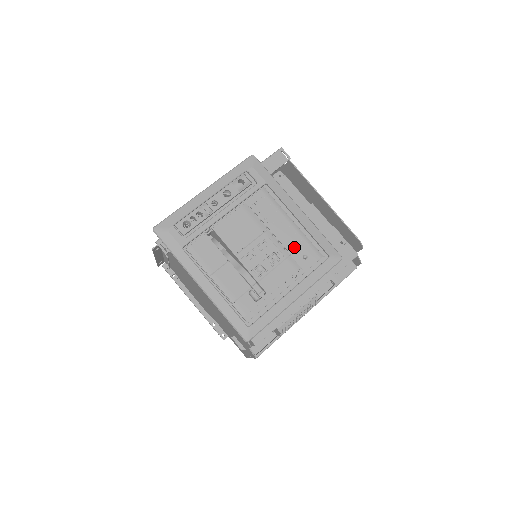
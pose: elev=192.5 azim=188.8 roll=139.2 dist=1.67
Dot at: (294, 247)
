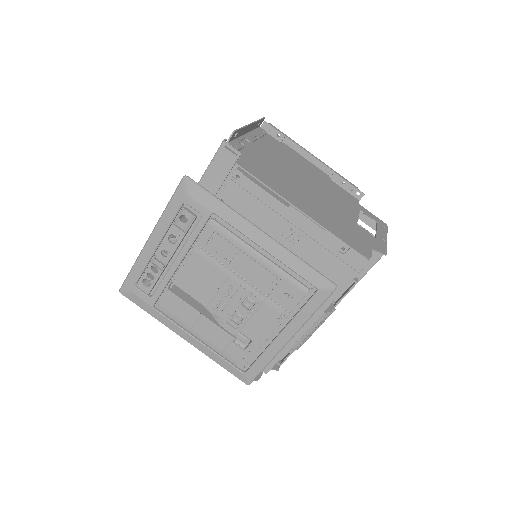
Dot at: (269, 286)
